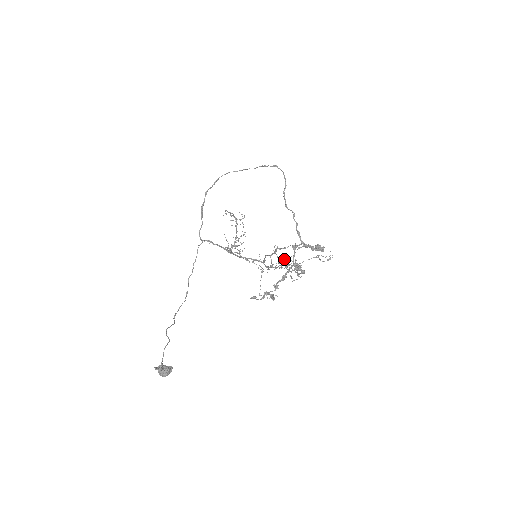
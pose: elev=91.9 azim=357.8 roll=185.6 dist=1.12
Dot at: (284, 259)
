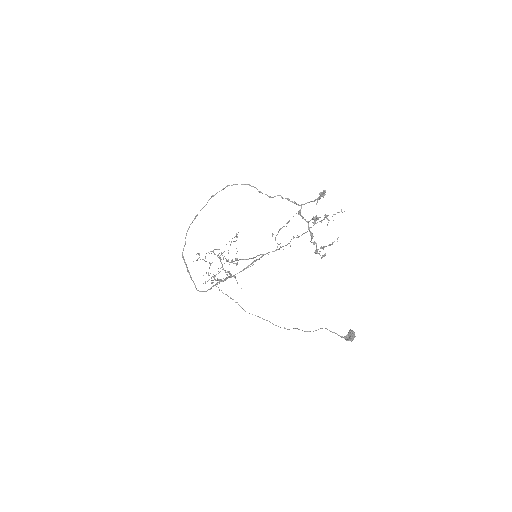
Dot at: occluded
